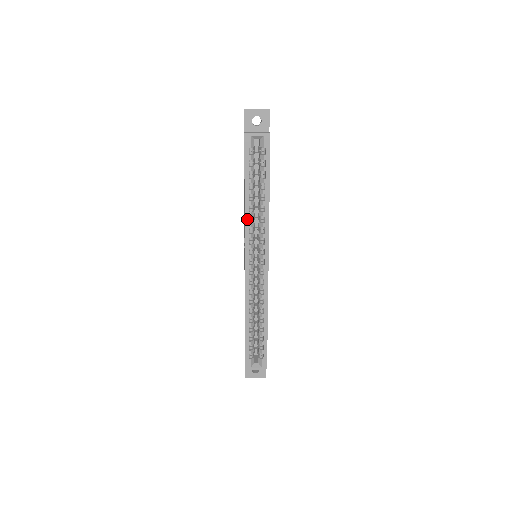
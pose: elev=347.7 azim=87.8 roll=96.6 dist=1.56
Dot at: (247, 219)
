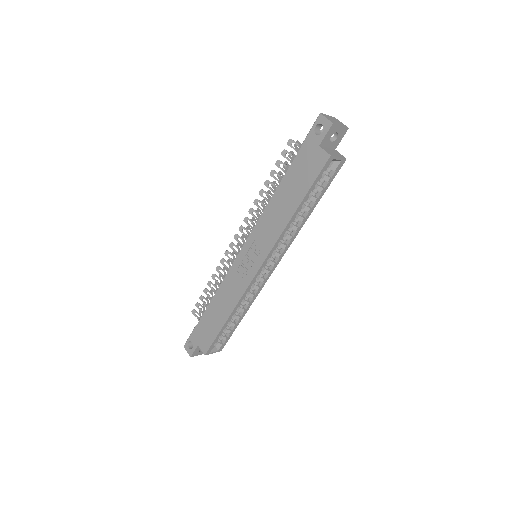
Dot at: (283, 233)
